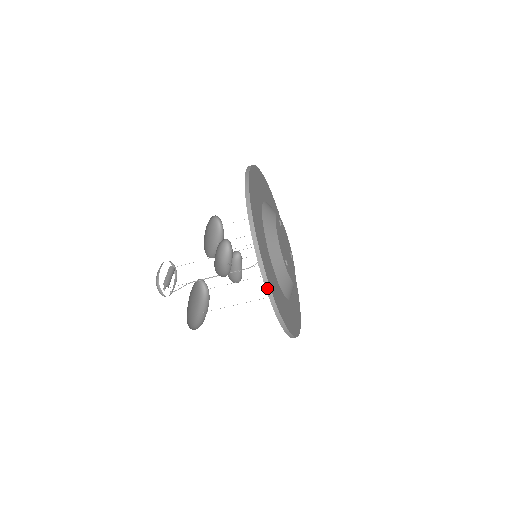
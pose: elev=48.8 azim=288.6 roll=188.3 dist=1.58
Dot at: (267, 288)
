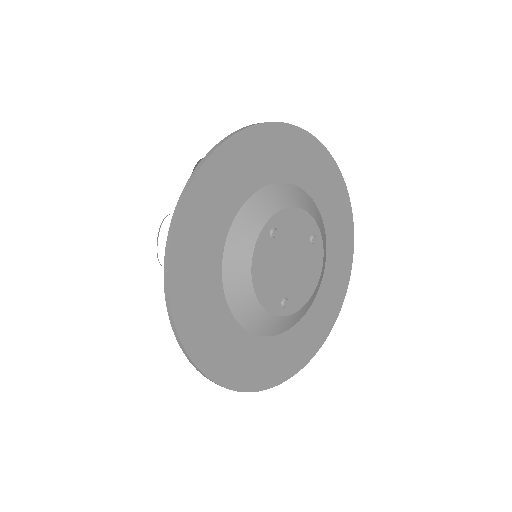
Dot at: (239, 390)
